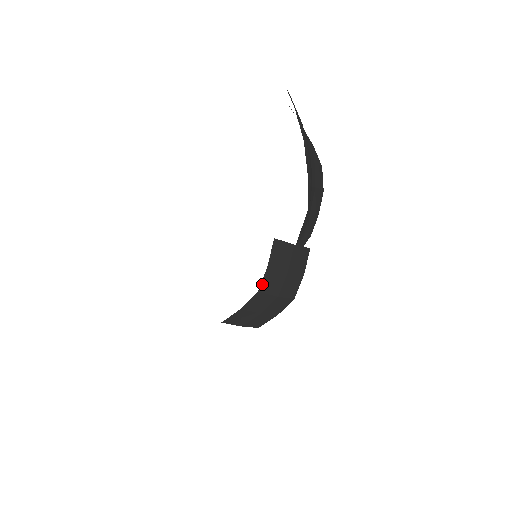
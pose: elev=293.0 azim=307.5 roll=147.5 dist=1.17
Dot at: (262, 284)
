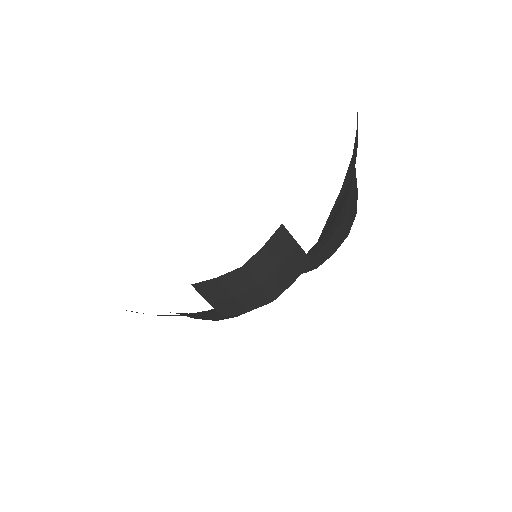
Dot at: (249, 262)
